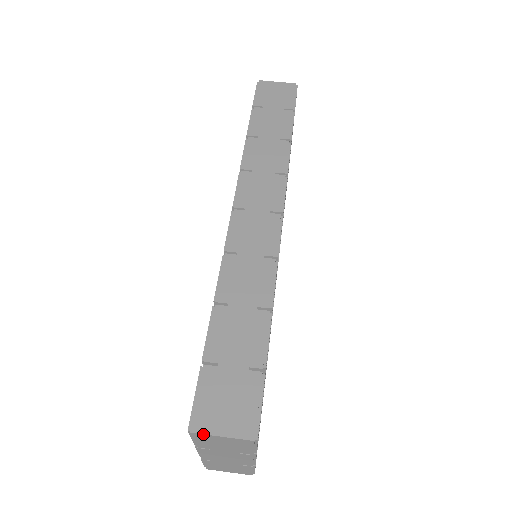
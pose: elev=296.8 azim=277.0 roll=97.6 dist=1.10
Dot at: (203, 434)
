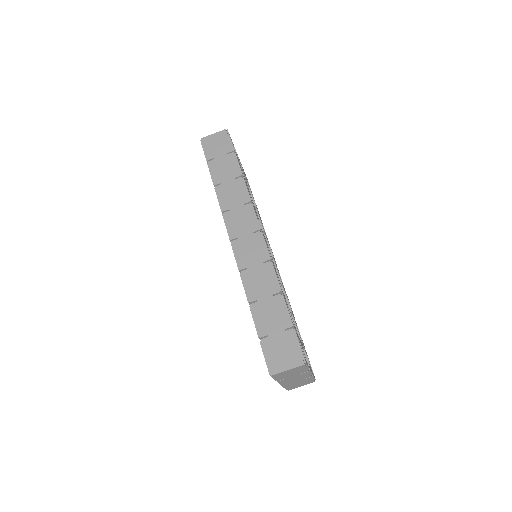
Dot at: (278, 373)
